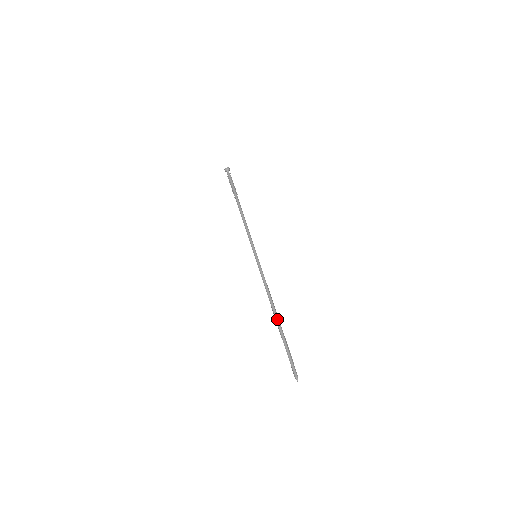
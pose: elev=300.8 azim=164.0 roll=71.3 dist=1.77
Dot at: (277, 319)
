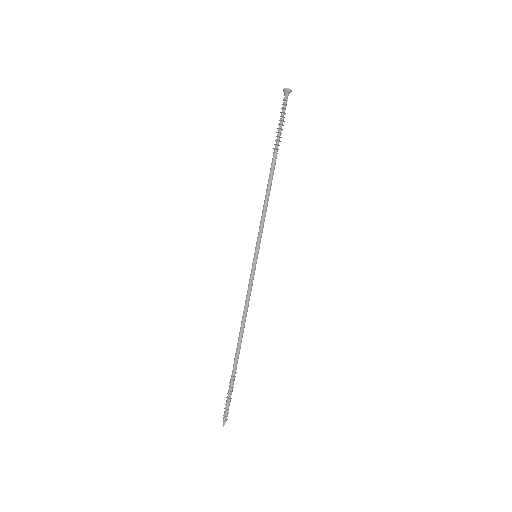
Dot at: (238, 351)
